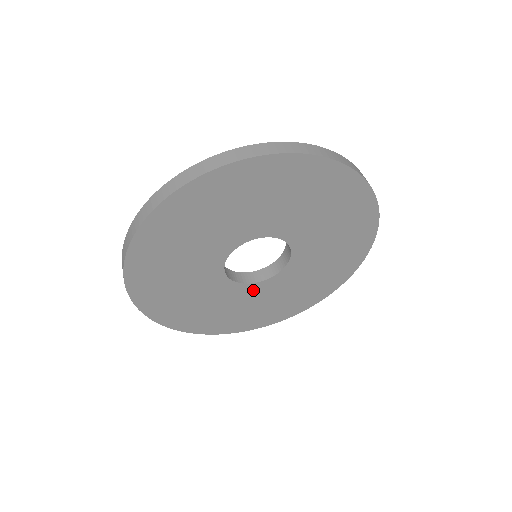
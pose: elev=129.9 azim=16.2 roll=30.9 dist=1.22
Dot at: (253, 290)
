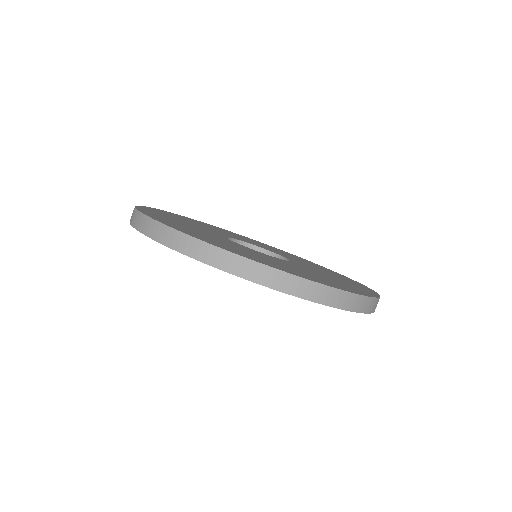
Dot at: occluded
